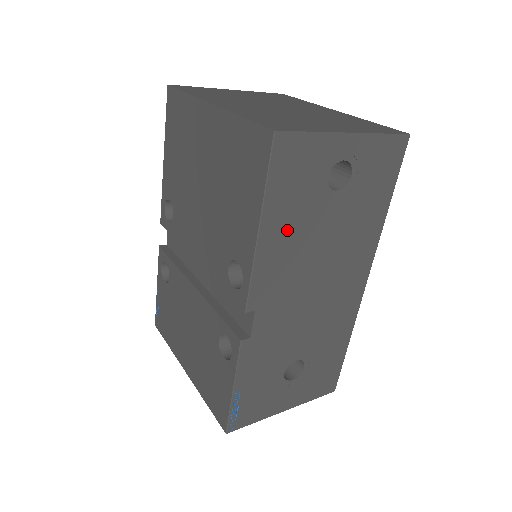
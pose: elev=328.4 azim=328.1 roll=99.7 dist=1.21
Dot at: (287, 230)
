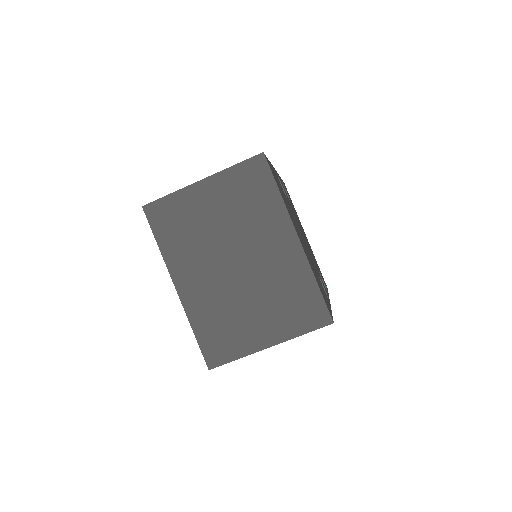
Dot at: occluded
